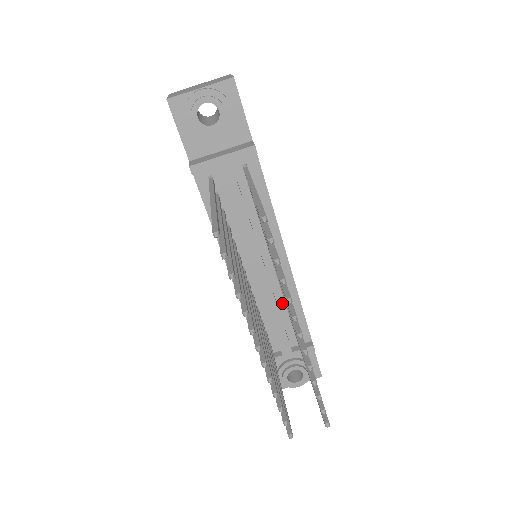
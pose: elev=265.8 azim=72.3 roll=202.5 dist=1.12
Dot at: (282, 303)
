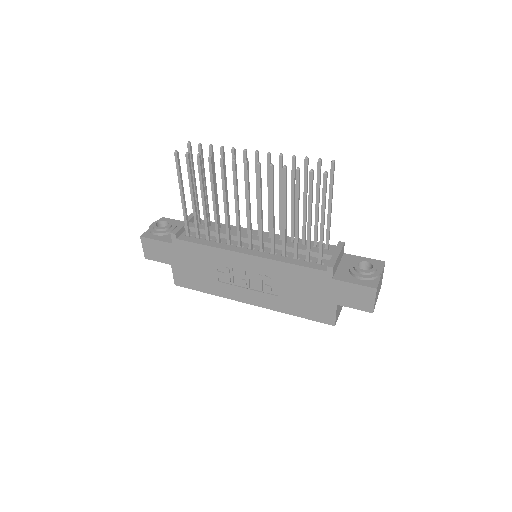
Dot at: occluded
